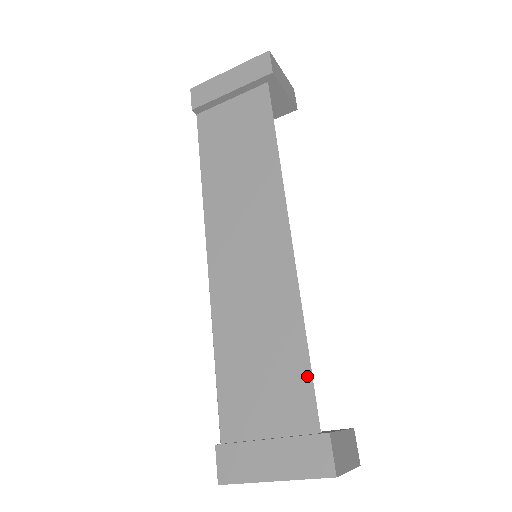
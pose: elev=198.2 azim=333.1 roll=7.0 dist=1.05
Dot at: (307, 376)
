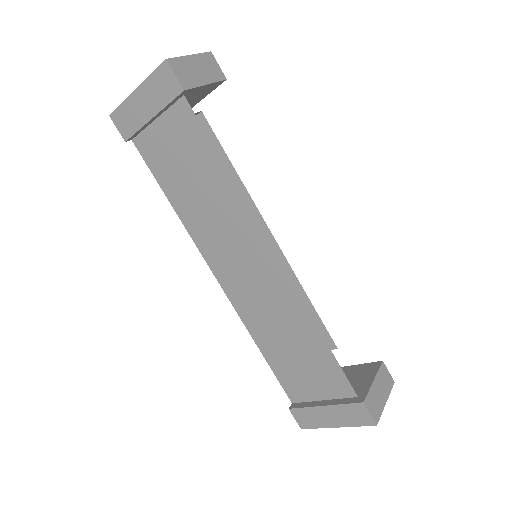
Dot at: (335, 364)
